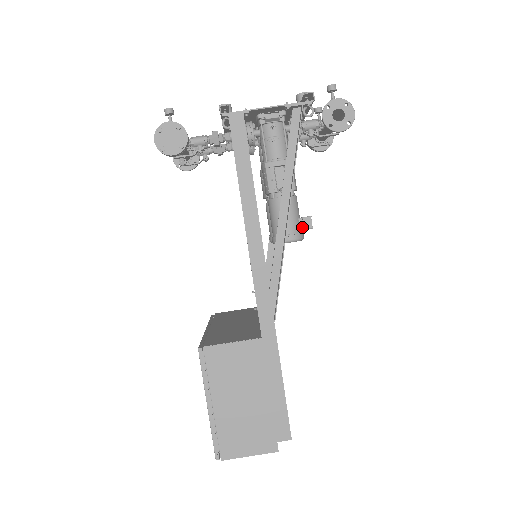
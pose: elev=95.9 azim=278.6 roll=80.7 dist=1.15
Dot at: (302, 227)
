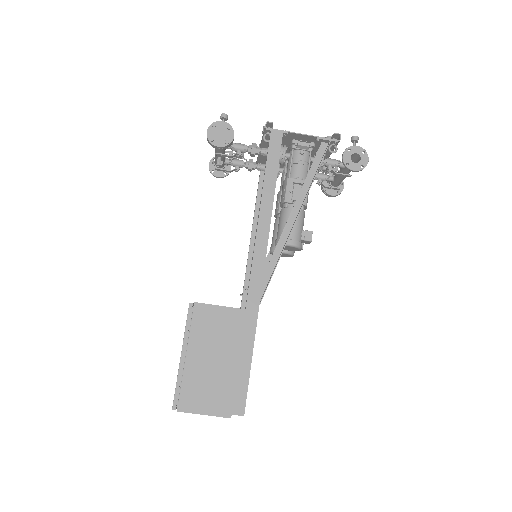
Dot at: (303, 238)
